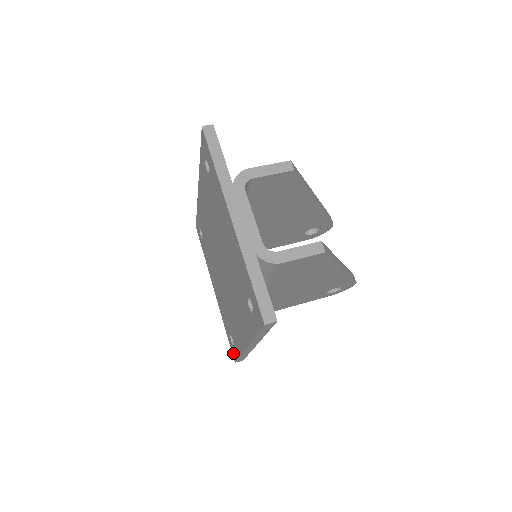
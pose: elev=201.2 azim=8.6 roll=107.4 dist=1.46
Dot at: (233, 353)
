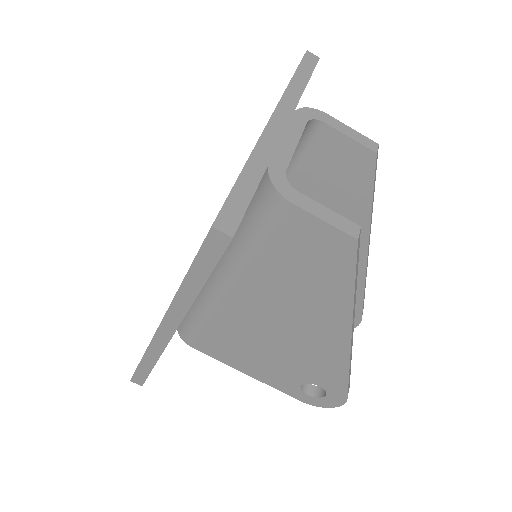
Dot at: occluded
